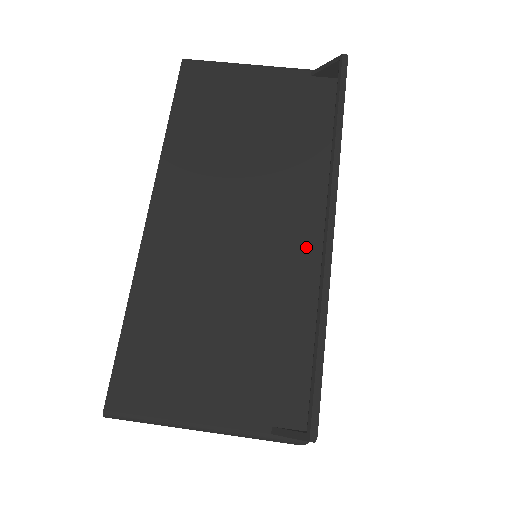
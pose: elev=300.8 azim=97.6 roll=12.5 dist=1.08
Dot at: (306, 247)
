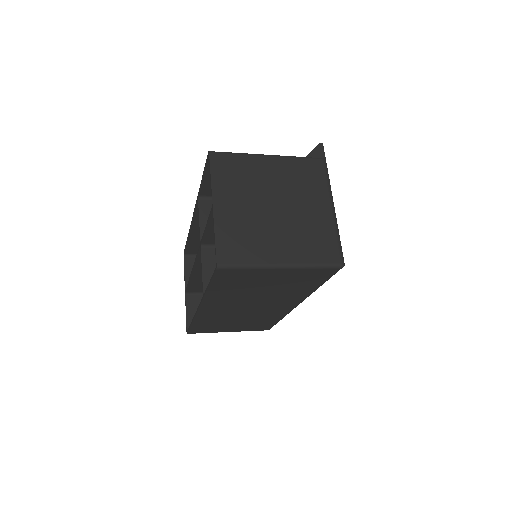
Dot at: occluded
